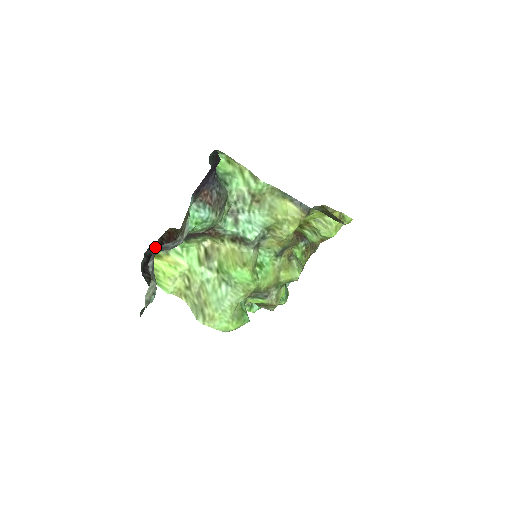
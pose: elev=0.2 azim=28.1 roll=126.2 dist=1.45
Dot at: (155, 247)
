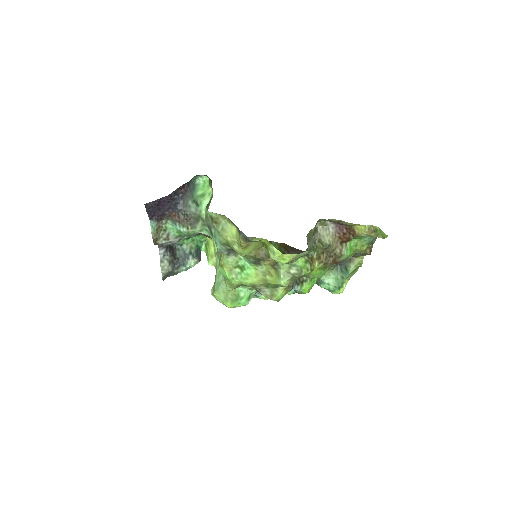
Dot at: occluded
